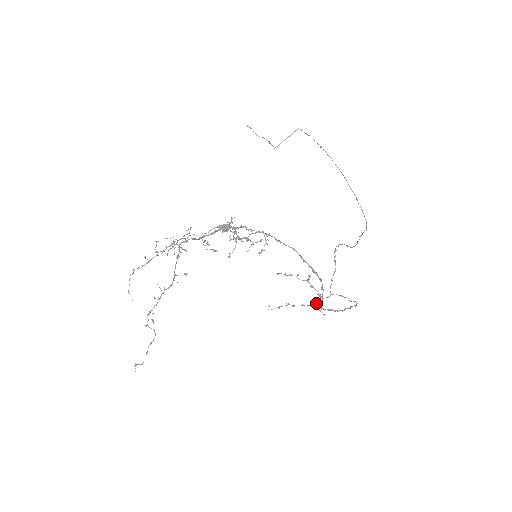
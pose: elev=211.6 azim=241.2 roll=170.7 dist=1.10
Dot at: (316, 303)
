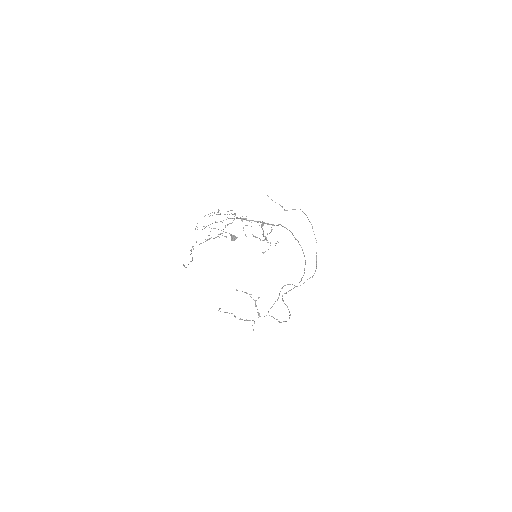
Dot at: occluded
